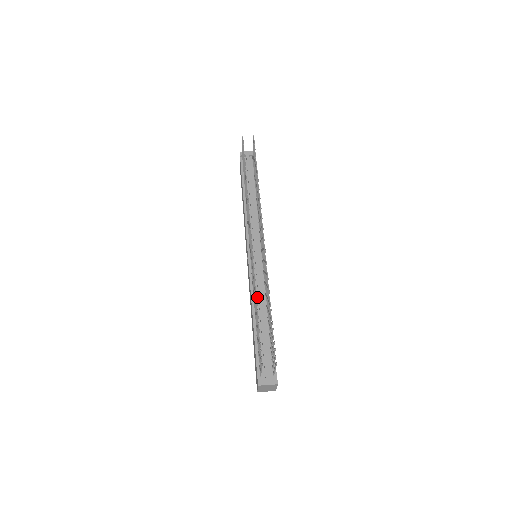
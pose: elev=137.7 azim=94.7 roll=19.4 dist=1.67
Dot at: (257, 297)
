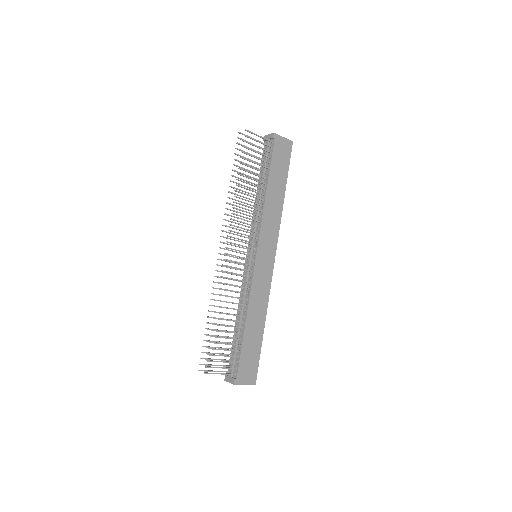
Dot at: (242, 300)
